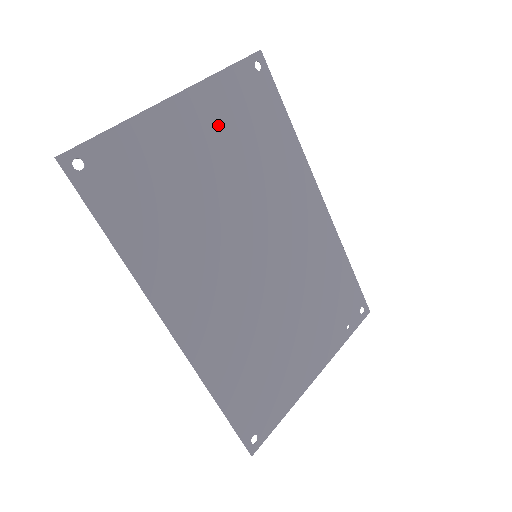
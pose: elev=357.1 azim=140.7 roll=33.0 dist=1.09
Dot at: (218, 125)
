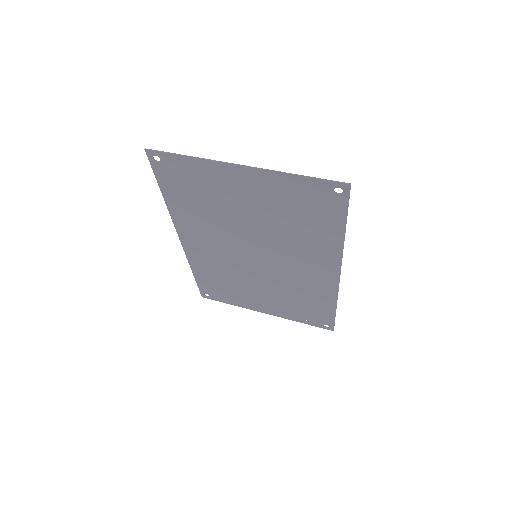
Dot at: (270, 196)
